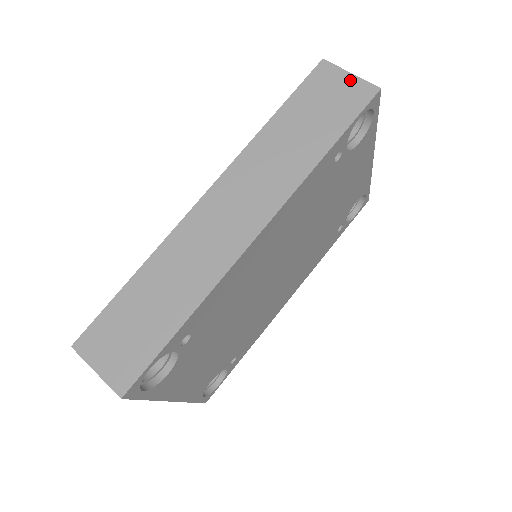
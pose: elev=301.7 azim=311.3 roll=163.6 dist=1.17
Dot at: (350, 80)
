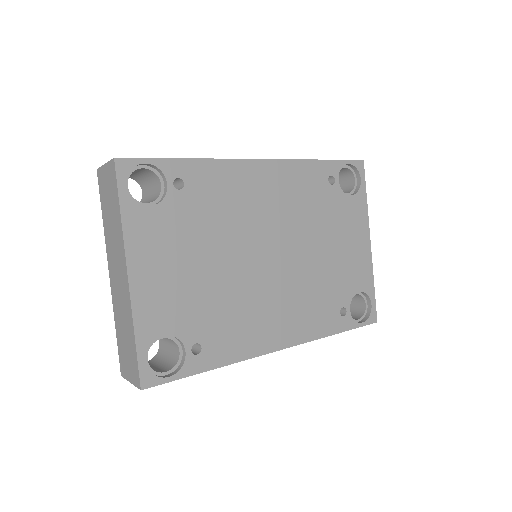
Dot at: occluded
